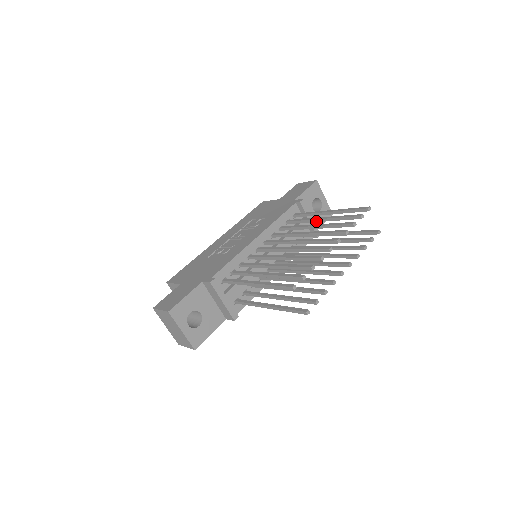
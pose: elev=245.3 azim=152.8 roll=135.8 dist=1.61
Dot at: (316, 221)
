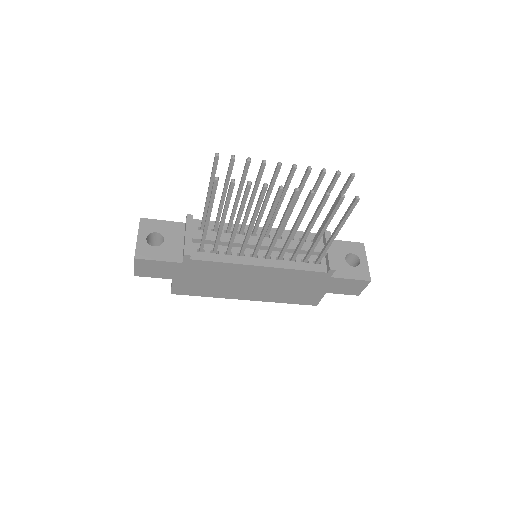
Dot at: occluded
